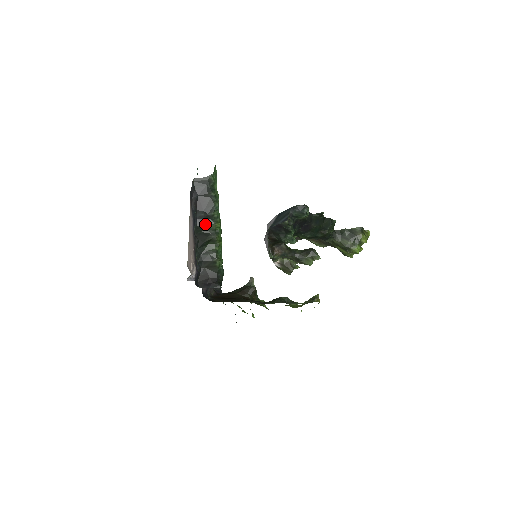
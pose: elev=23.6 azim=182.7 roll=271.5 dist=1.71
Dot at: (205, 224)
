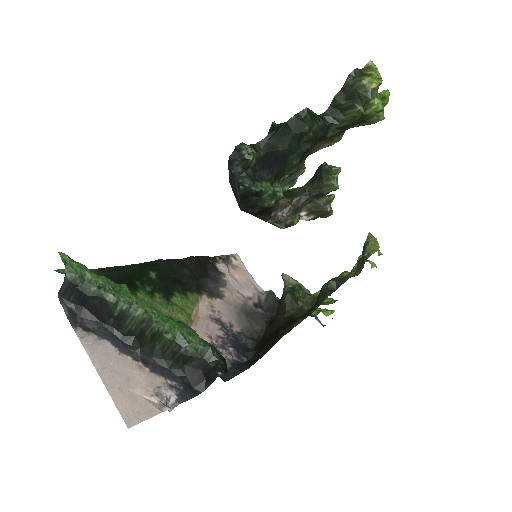
Dot at: (127, 325)
